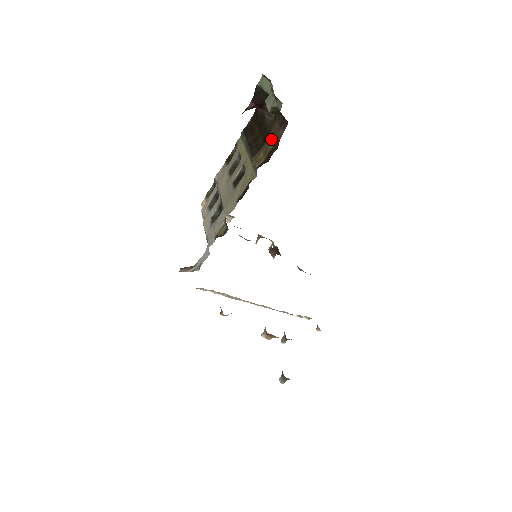
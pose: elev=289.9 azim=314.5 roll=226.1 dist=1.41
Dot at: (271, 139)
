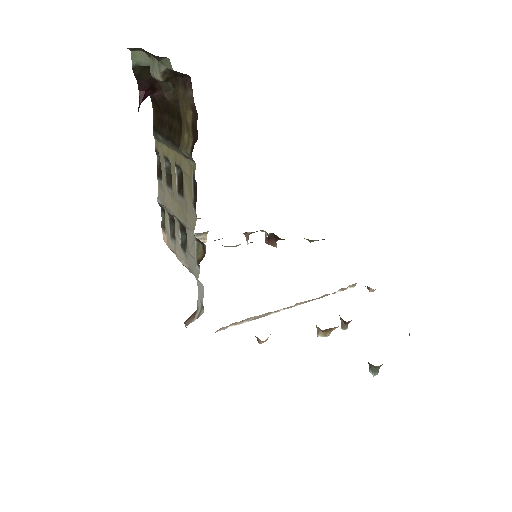
Dot at: (184, 111)
